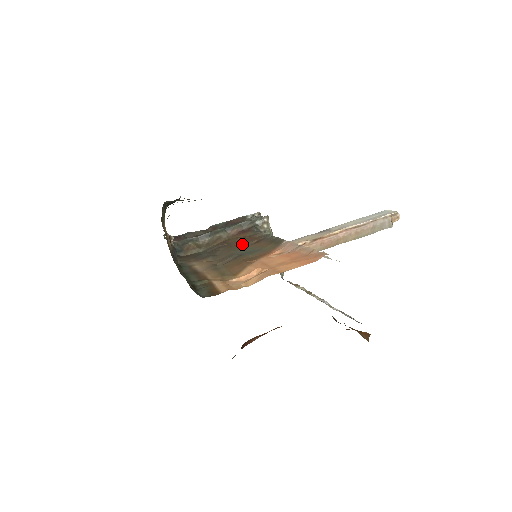
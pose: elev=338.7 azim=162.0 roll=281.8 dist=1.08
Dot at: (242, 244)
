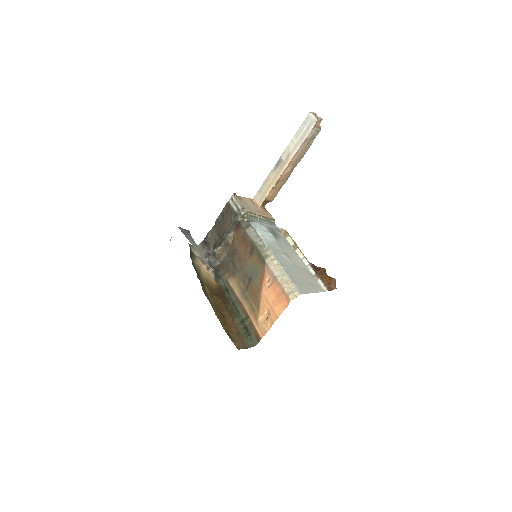
Dot at: (244, 254)
